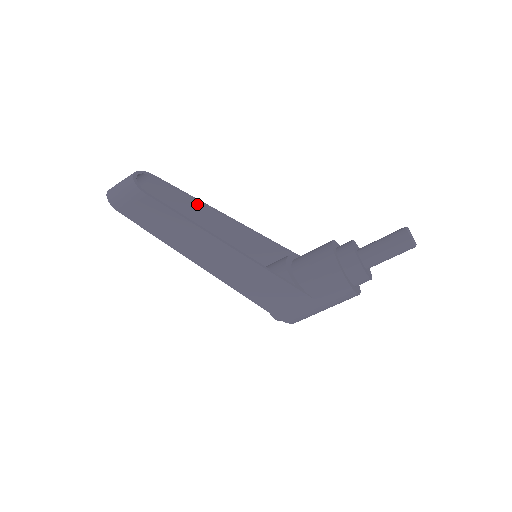
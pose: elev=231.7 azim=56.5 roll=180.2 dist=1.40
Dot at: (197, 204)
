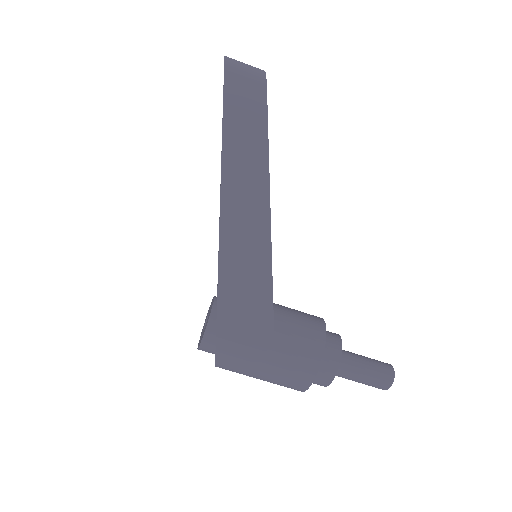
Dot at: occluded
